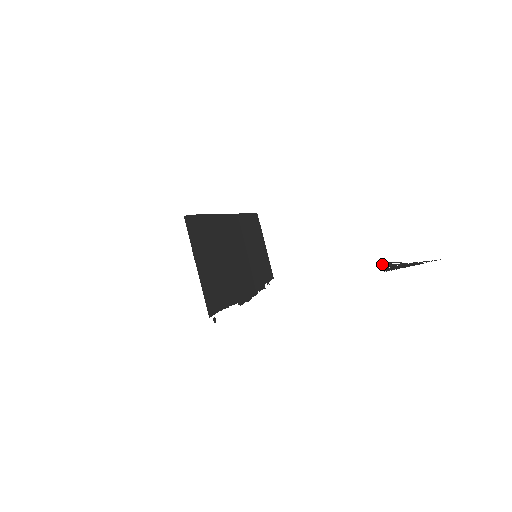
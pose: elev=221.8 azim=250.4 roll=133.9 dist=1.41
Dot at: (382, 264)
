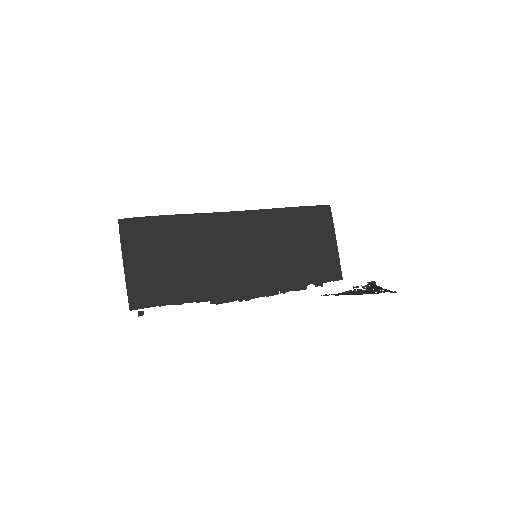
Dot at: (368, 285)
